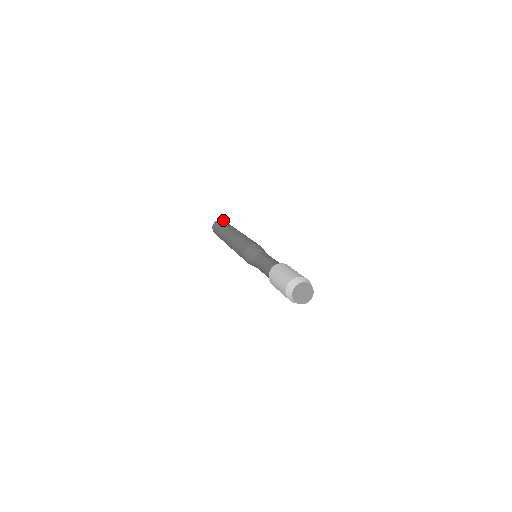
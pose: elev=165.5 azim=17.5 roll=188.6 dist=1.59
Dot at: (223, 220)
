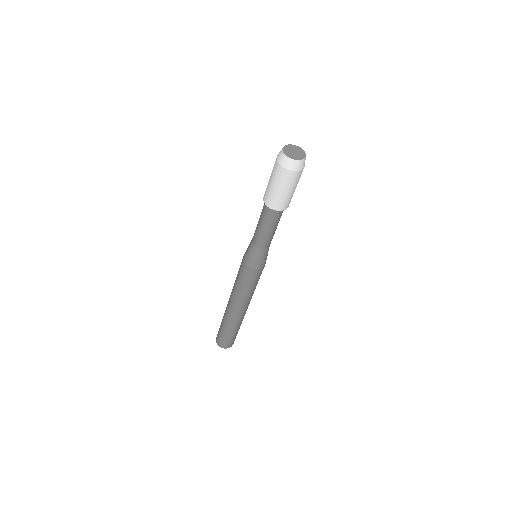
Dot at: occluded
